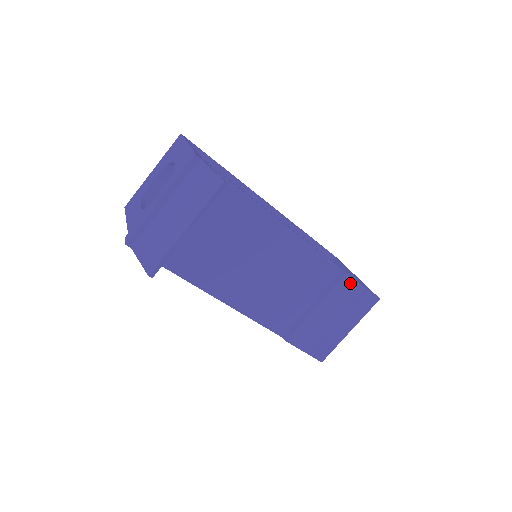
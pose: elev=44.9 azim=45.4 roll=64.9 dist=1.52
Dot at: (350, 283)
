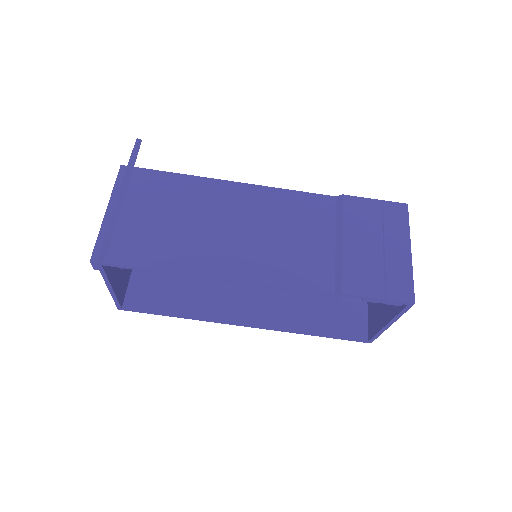
Dot at: (356, 202)
